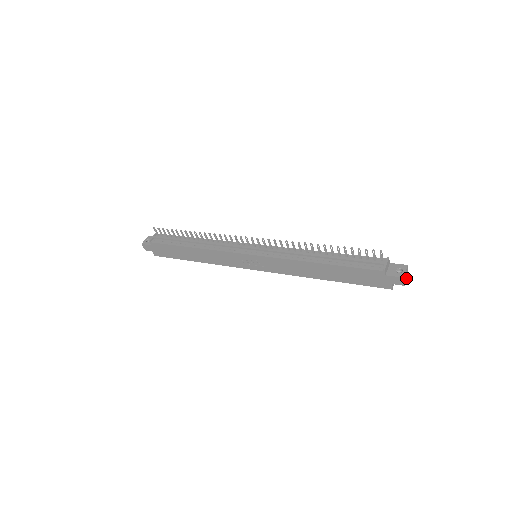
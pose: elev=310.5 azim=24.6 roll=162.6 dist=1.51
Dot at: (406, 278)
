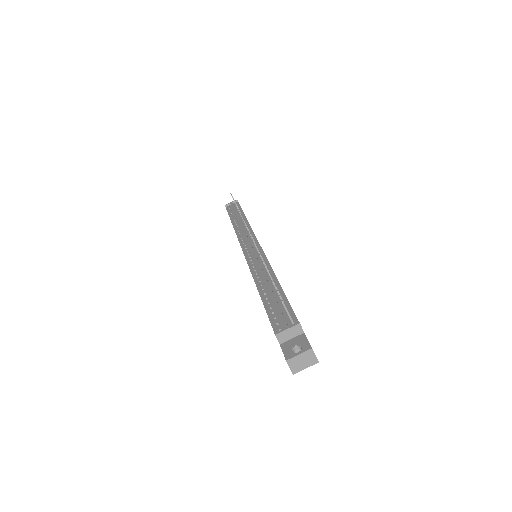
Dot at: (306, 366)
